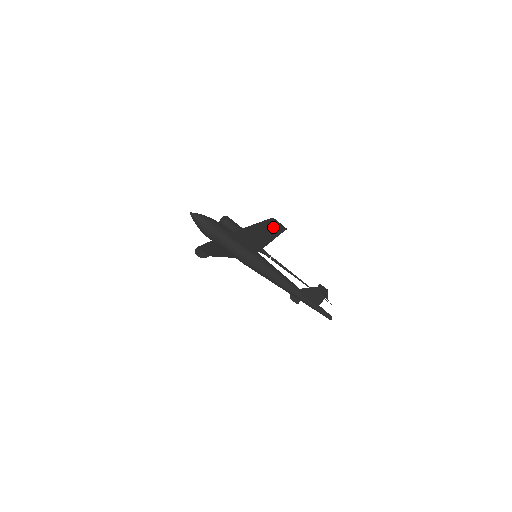
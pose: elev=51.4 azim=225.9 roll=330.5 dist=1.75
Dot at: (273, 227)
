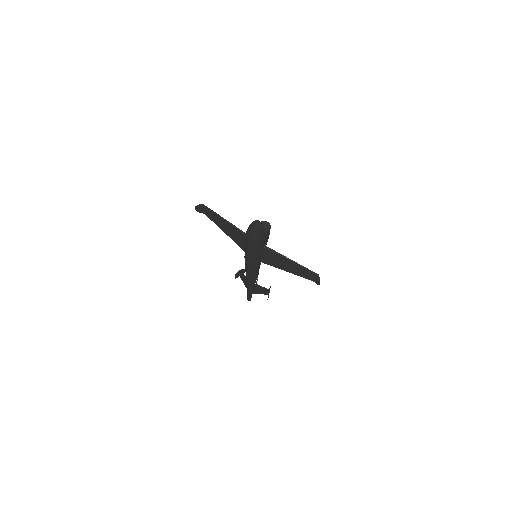
Dot at: (308, 275)
